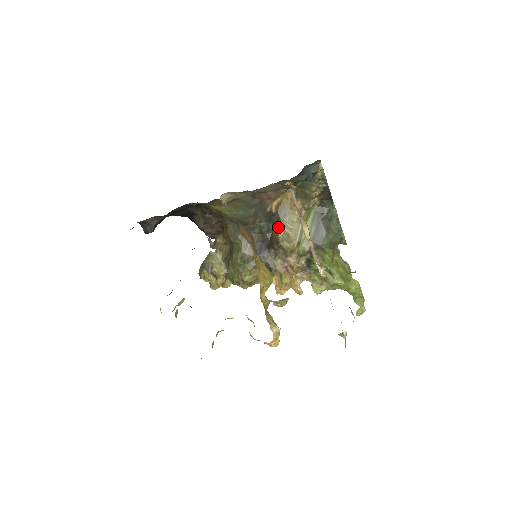
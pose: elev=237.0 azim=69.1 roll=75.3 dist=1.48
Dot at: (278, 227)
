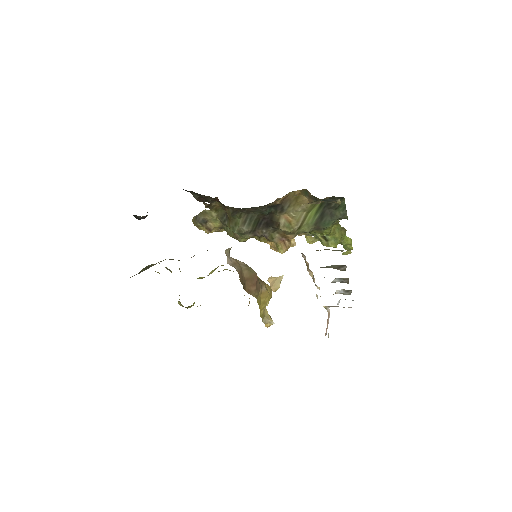
Dot at: (280, 213)
